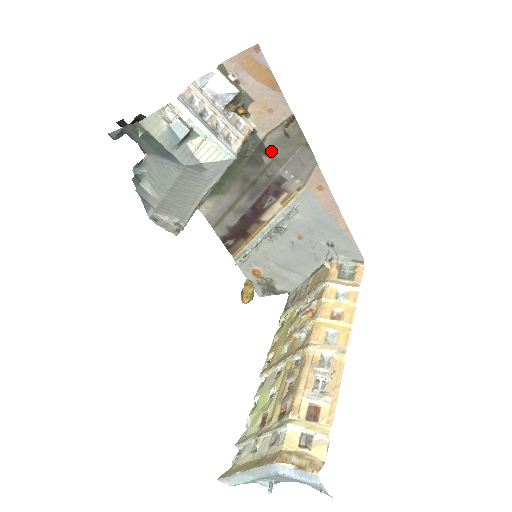
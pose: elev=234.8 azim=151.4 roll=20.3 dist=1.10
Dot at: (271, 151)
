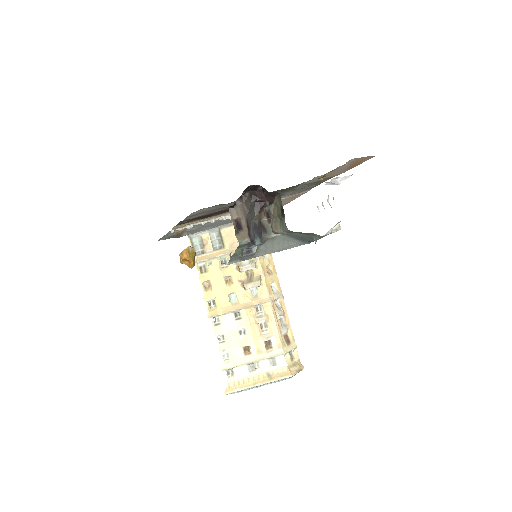
Dot at: (298, 187)
